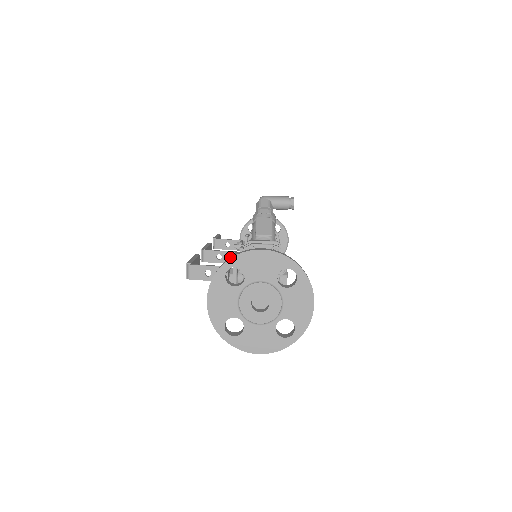
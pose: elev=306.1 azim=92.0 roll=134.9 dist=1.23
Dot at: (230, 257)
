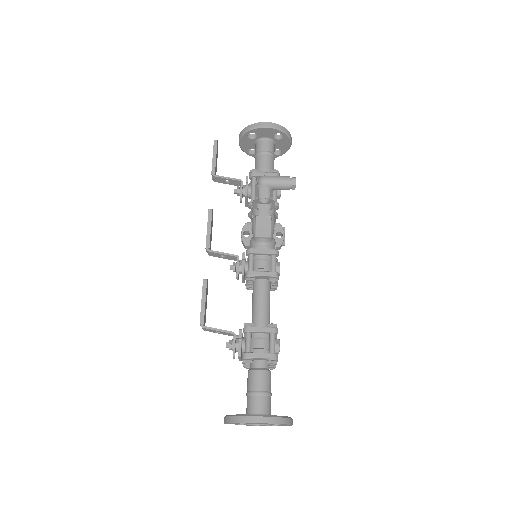
Dot at: (237, 417)
